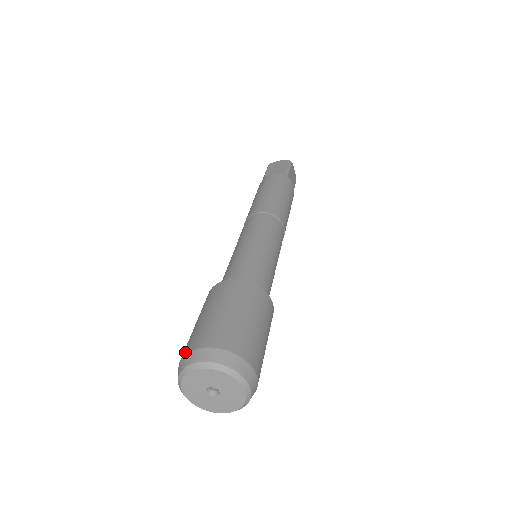
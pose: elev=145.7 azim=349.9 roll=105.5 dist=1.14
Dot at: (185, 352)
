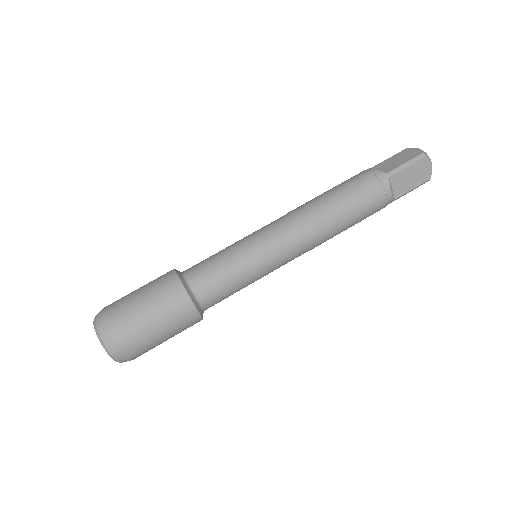
Dot at: (114, 332)
